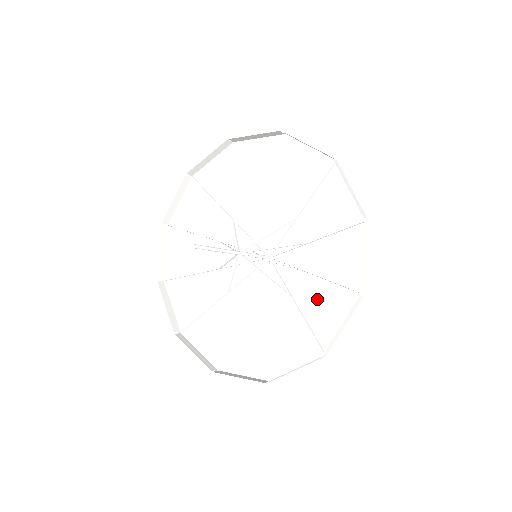
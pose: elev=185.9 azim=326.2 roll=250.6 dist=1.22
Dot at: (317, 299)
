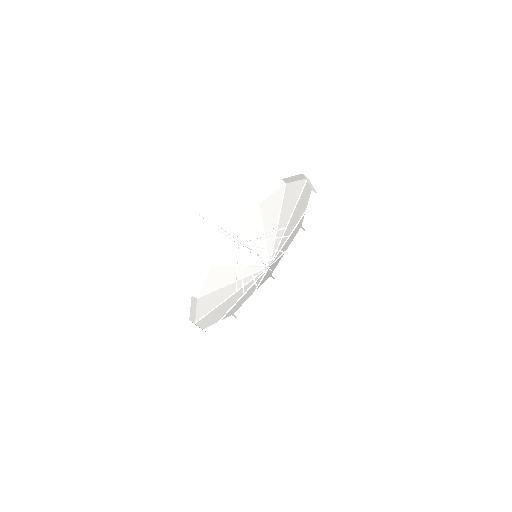
Dot at: occluded
